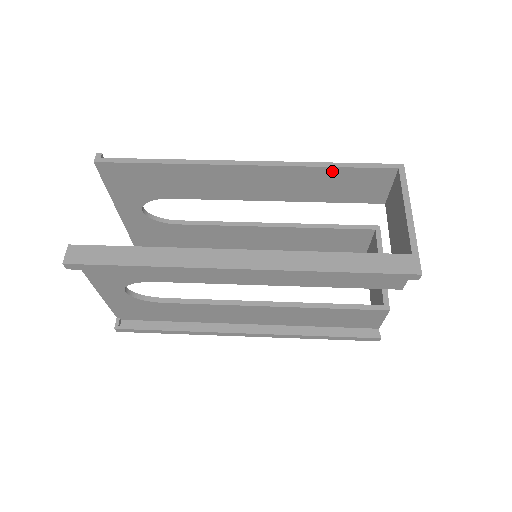
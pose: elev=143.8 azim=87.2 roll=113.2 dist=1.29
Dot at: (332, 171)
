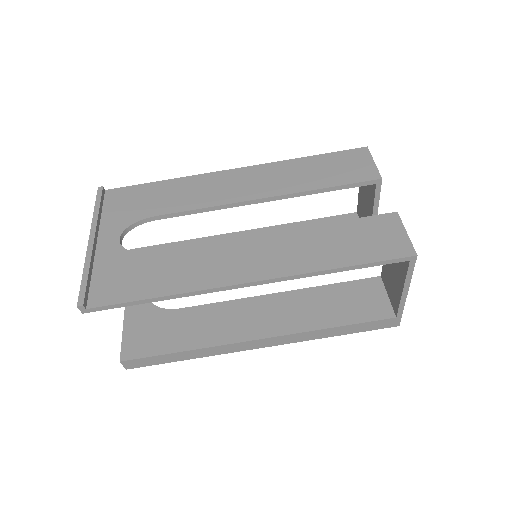
Dot at: (339, 266)
